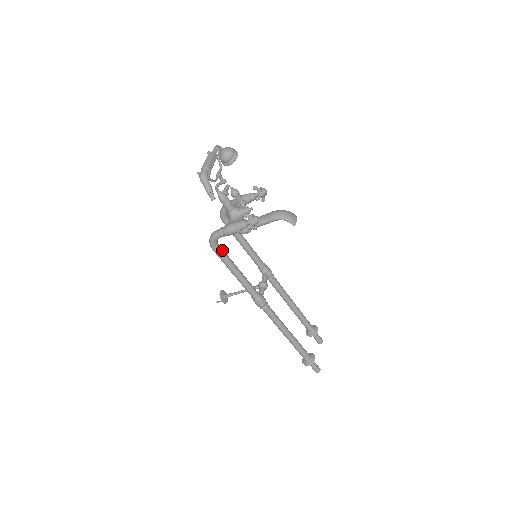
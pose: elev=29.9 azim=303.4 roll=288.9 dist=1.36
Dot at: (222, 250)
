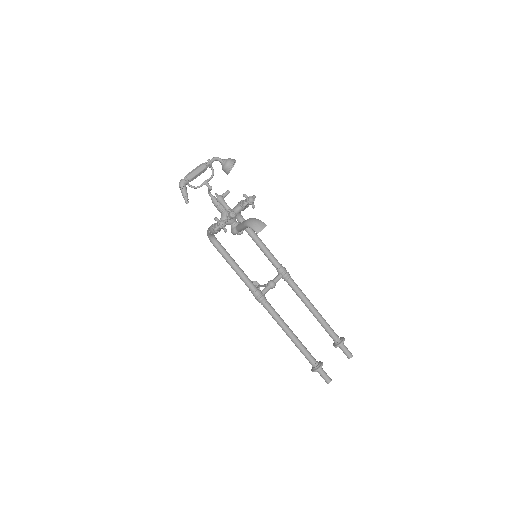
Dot at: (219, 245)
